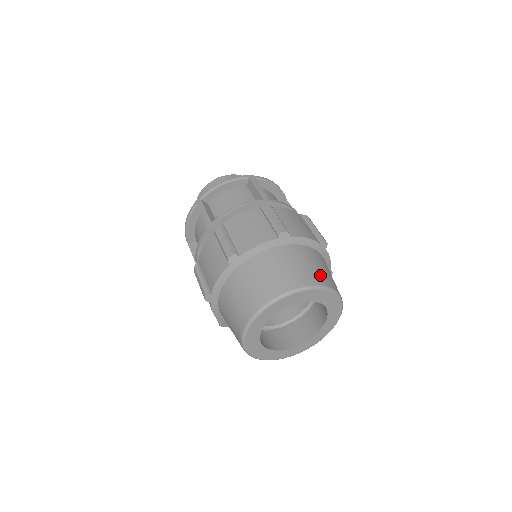
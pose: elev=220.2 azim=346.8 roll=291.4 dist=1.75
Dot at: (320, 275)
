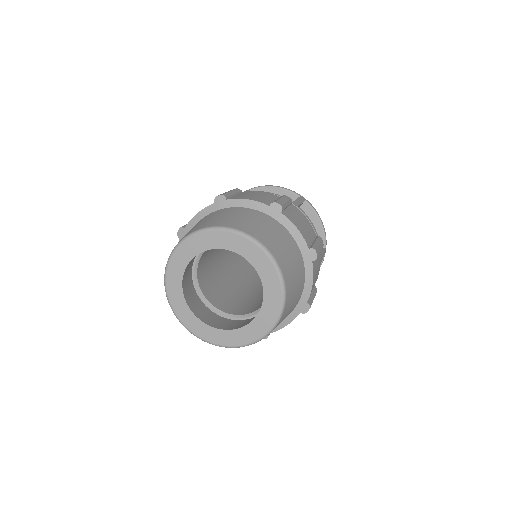
Dot at: (278, 250)
